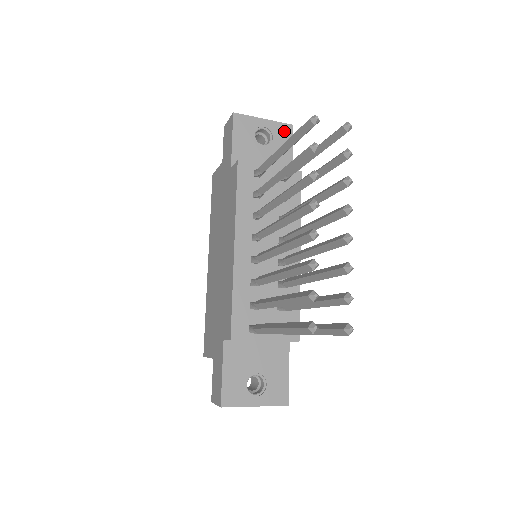
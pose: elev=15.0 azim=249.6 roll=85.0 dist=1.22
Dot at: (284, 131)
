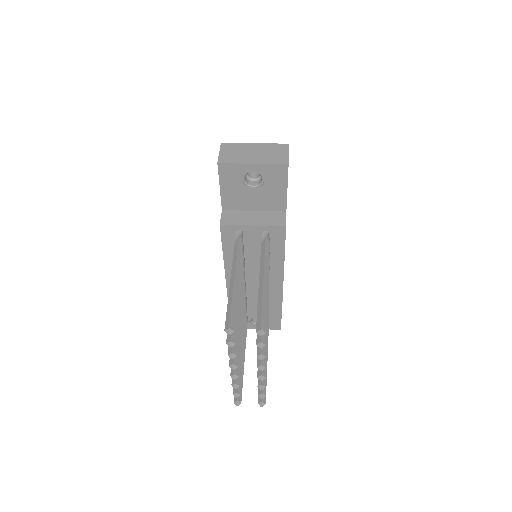
Dot at: (277, 172)
